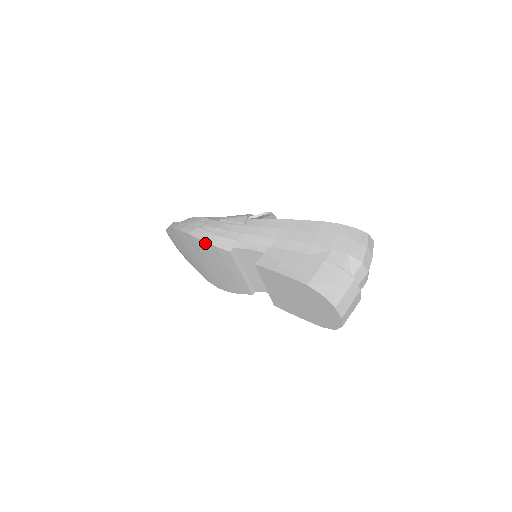
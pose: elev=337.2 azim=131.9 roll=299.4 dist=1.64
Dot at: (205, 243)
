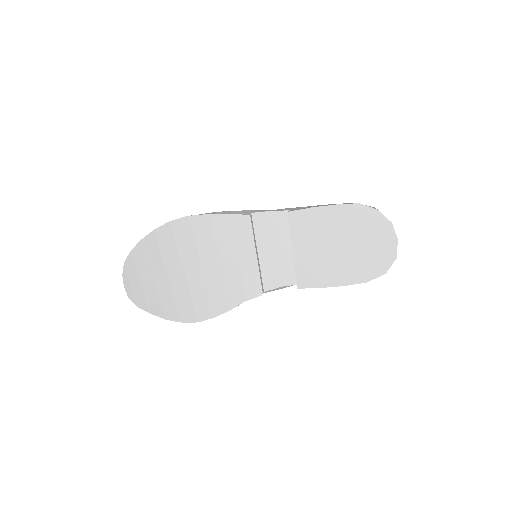
Dot at: (213, 218)
